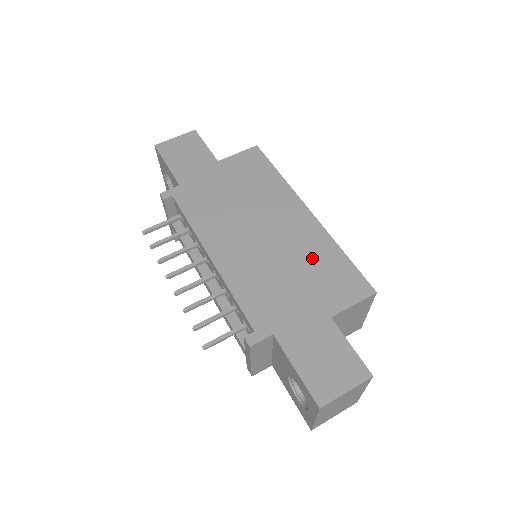
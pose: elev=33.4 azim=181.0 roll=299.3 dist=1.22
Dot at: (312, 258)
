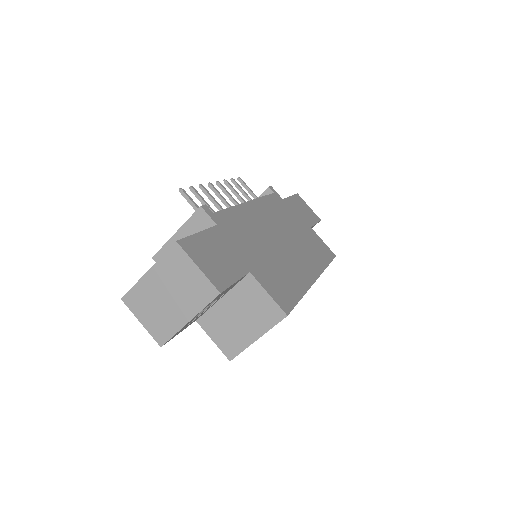
Dot at: (285, 271)
